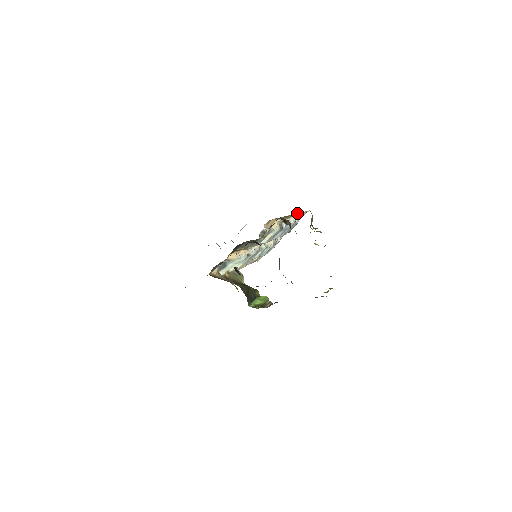
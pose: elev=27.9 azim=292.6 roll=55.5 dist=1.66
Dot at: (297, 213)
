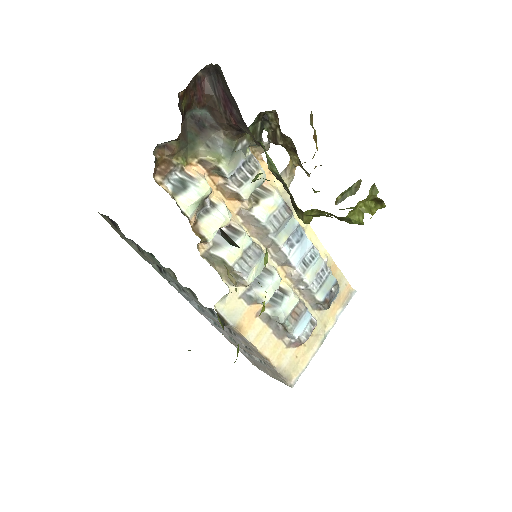
Dot at: (326, 251)
